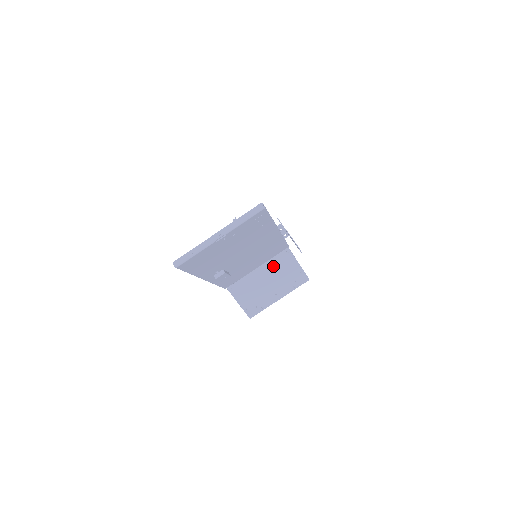
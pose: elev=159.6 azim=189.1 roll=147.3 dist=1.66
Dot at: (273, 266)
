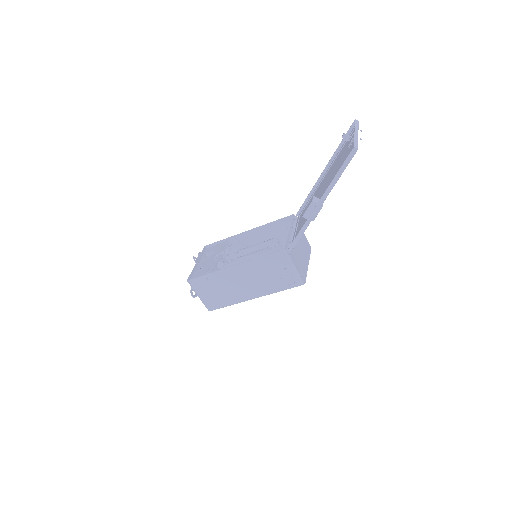
Dot at: occluded
